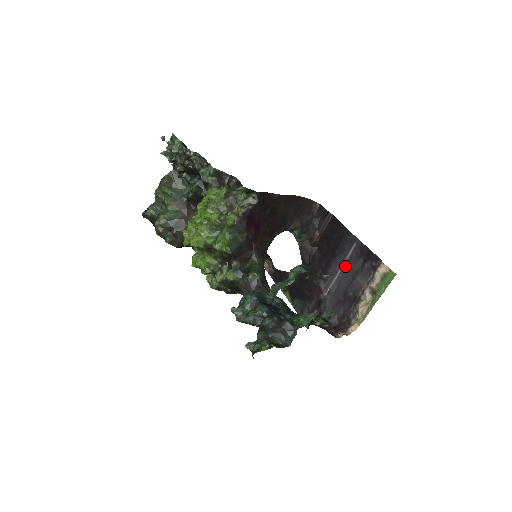
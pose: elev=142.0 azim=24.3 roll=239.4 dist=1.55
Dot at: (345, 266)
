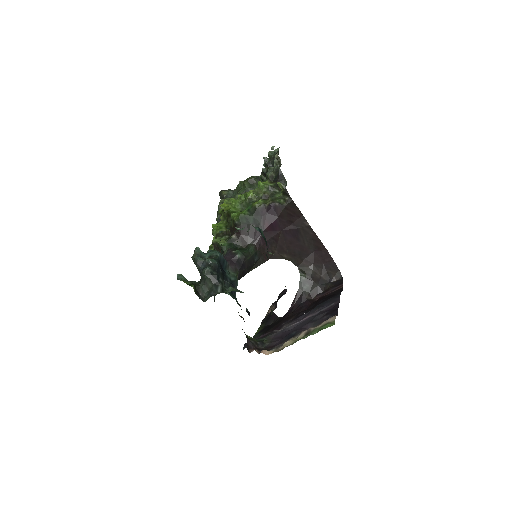
Dot at: (312, 316)
